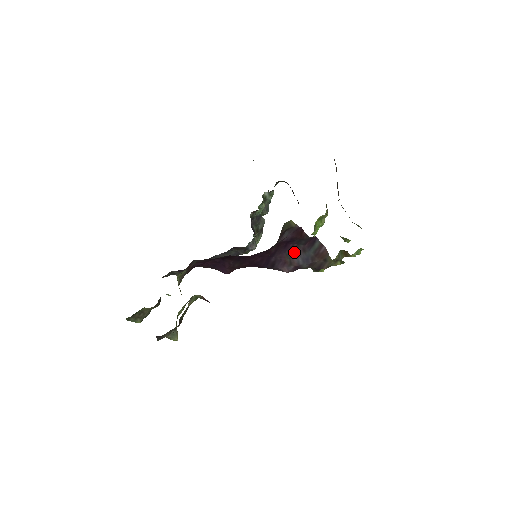
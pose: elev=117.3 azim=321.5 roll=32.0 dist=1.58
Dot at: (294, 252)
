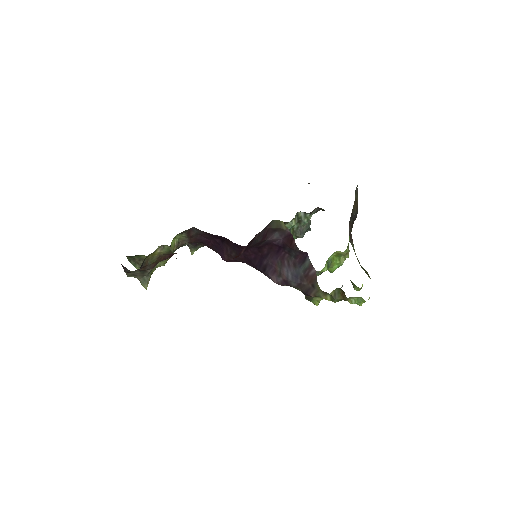
Dot at: (285, 263)
